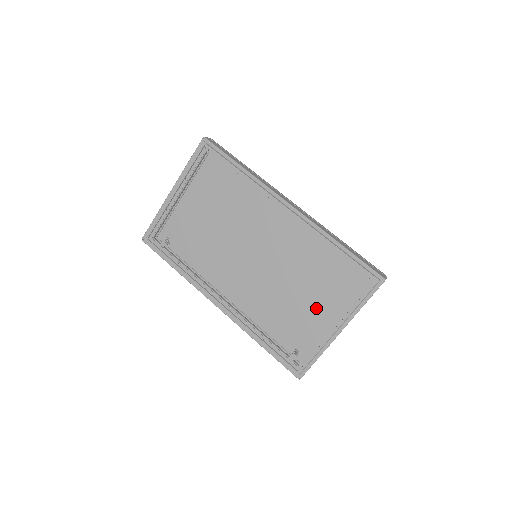
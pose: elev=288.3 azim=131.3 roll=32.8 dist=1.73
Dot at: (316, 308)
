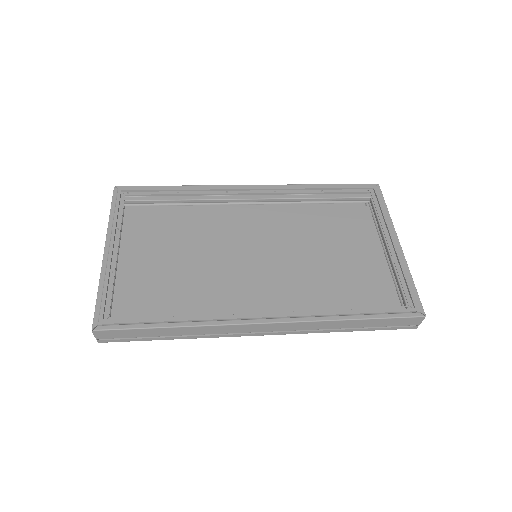
Dot at: (355, 260)
